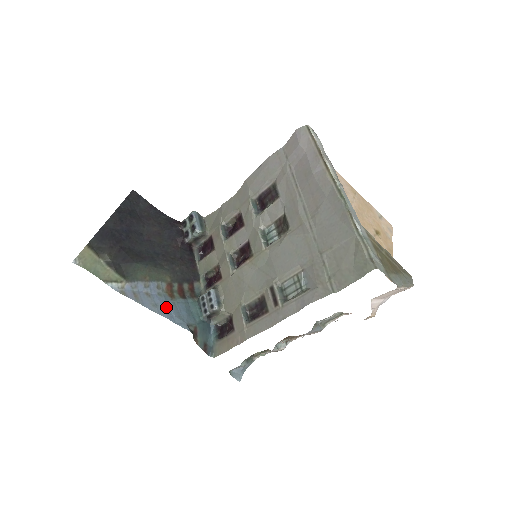
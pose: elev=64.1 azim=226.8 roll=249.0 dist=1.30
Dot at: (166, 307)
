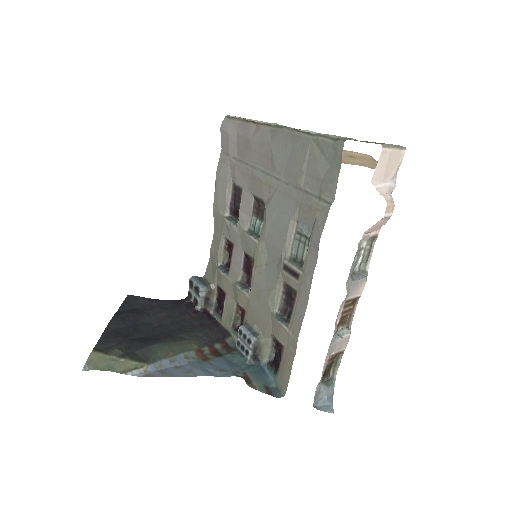
Dot at: (202, 369)
